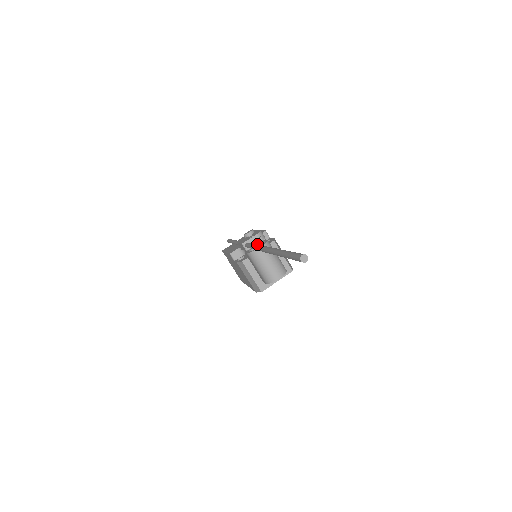
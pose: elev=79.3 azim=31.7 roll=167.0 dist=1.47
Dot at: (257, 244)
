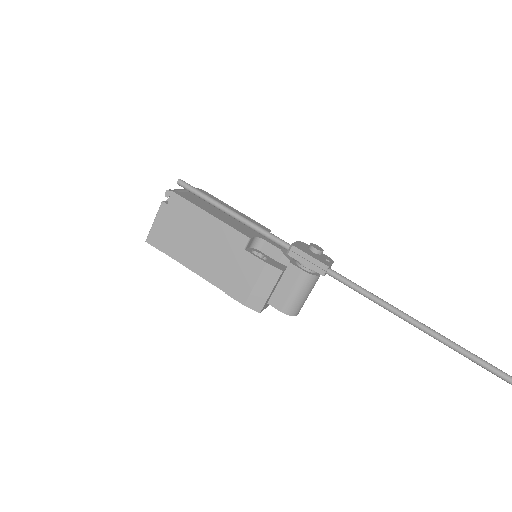
Dot at: occluded
